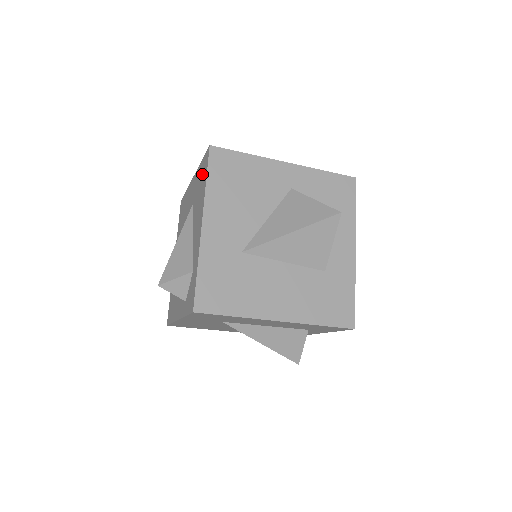
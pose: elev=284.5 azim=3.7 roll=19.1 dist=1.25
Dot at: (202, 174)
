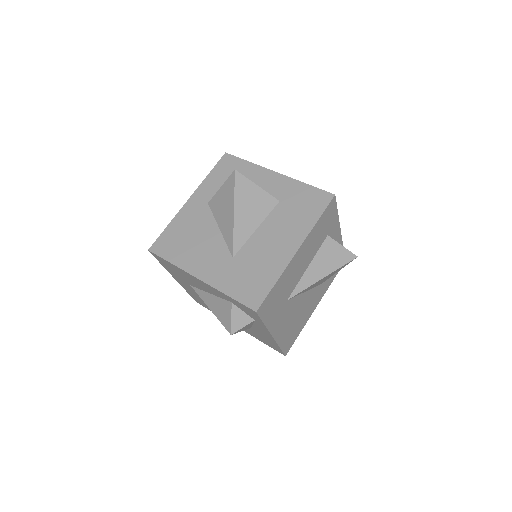
Dot at: (168, 266)
